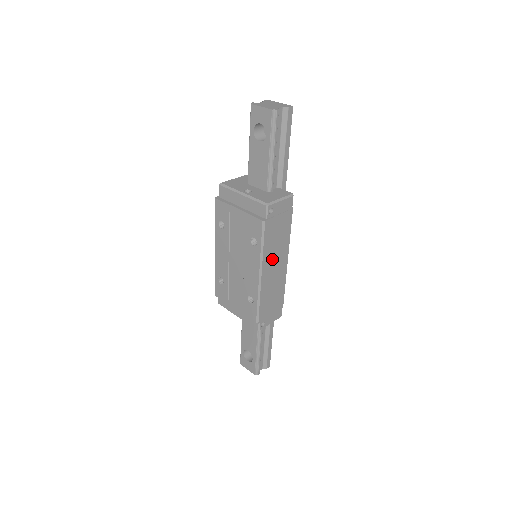
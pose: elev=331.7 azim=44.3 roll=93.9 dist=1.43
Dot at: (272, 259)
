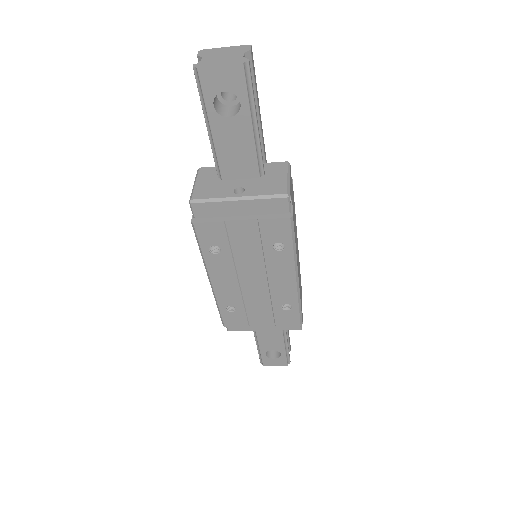
Dot at: occluded
